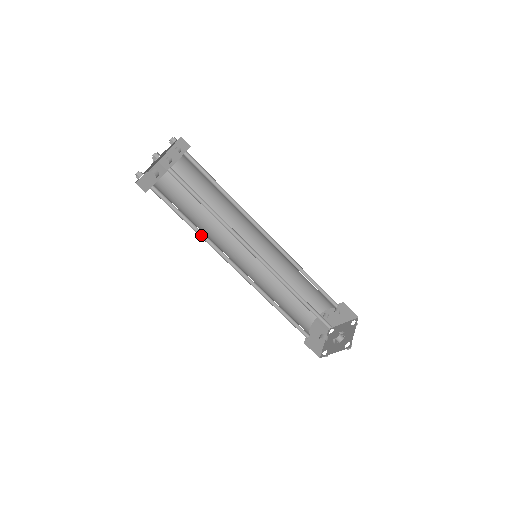
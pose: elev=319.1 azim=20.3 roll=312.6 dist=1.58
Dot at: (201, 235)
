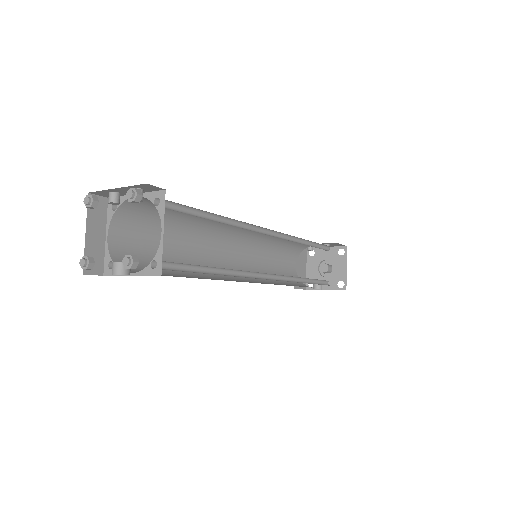
Dot at: occluded
